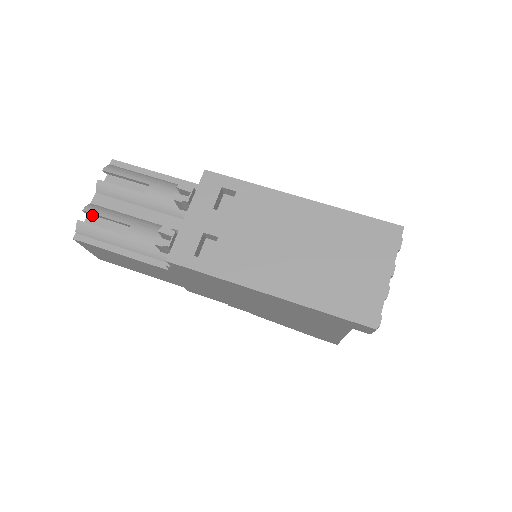
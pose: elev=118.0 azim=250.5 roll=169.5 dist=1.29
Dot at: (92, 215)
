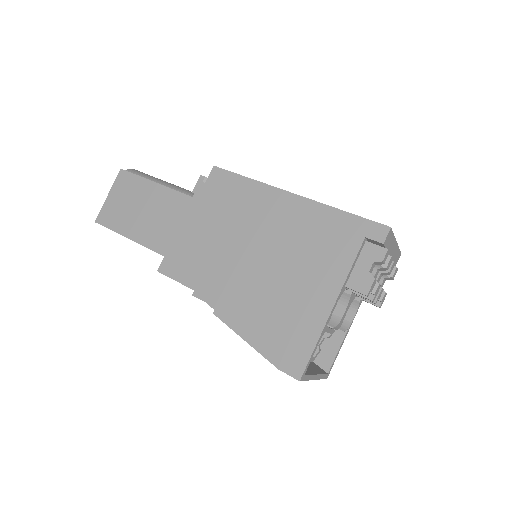
Dot at: occluded
